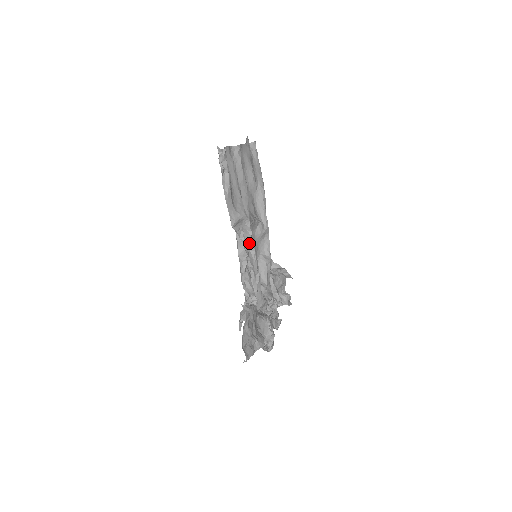
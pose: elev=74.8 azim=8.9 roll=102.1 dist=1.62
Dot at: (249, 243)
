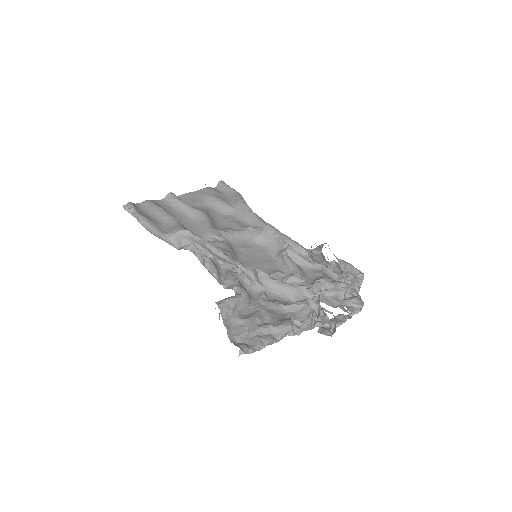
Dot at: (207, 248)
